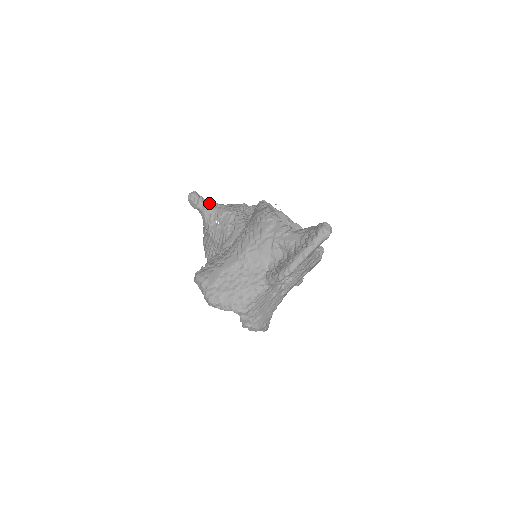
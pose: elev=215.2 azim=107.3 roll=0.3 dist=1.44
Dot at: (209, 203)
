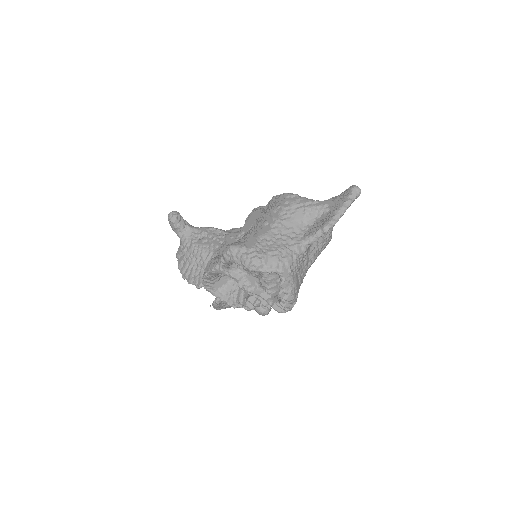
Dot at: (188, 224)
